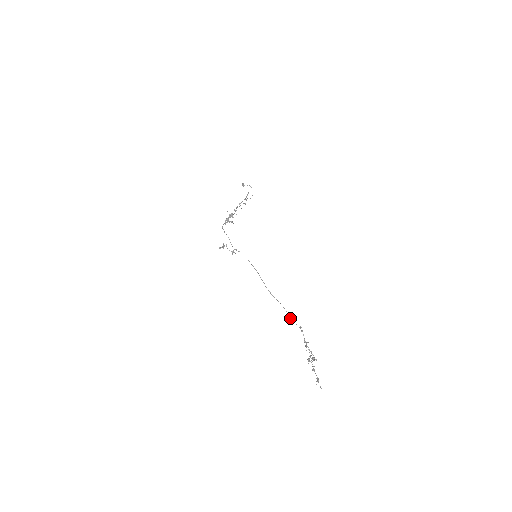
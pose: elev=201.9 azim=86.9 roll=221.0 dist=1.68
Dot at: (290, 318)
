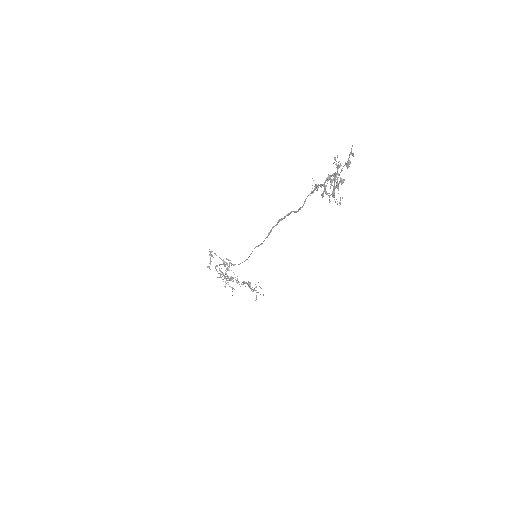
Dot at: (298, 209)
